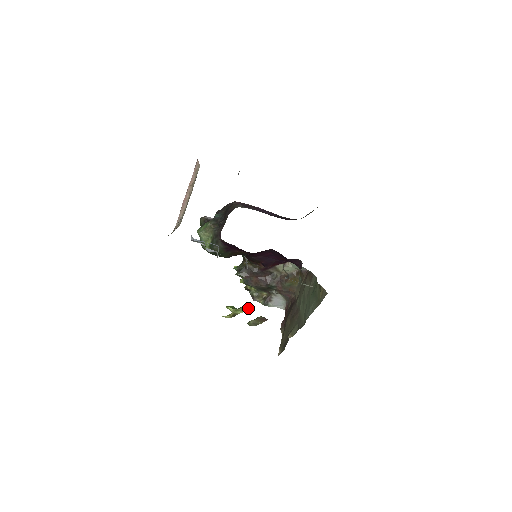
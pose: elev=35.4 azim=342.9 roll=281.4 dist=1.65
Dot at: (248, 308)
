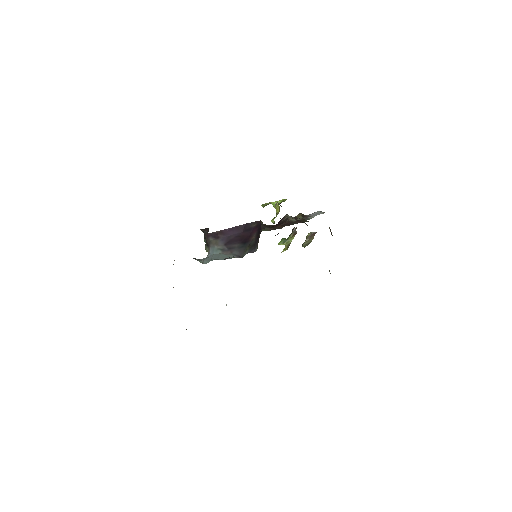
Dot at: (295, 233)
